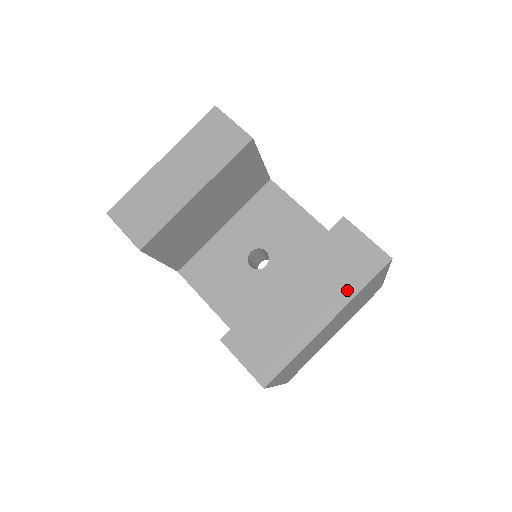
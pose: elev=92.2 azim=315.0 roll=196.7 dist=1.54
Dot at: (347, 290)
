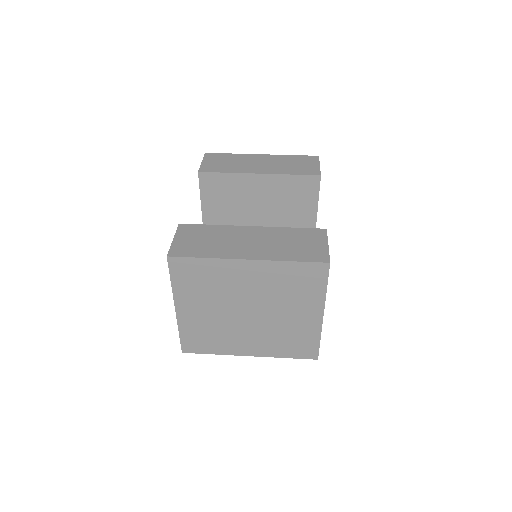
Dot at: (281, 255)
